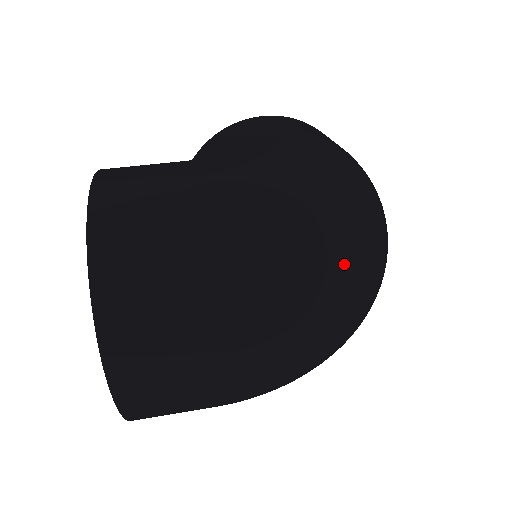
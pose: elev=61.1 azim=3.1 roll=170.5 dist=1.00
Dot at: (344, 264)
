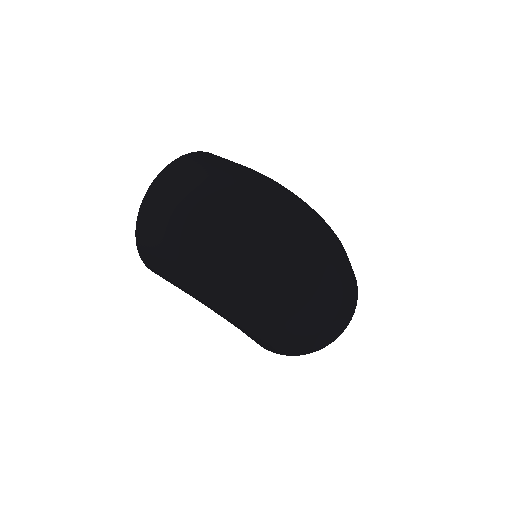
Dot at: (277, 215)
